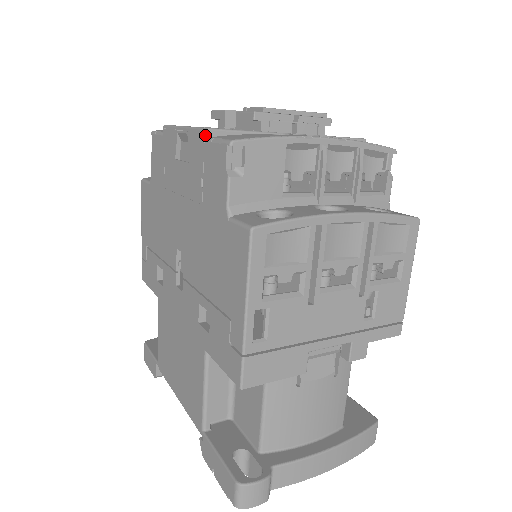
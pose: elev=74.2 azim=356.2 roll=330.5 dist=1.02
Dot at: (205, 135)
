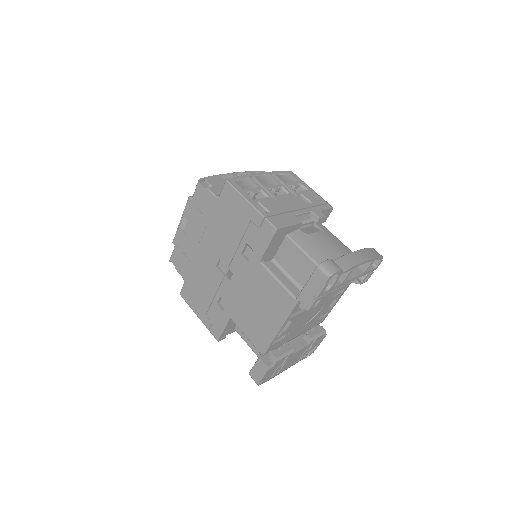
Dot at: (190, 199)
